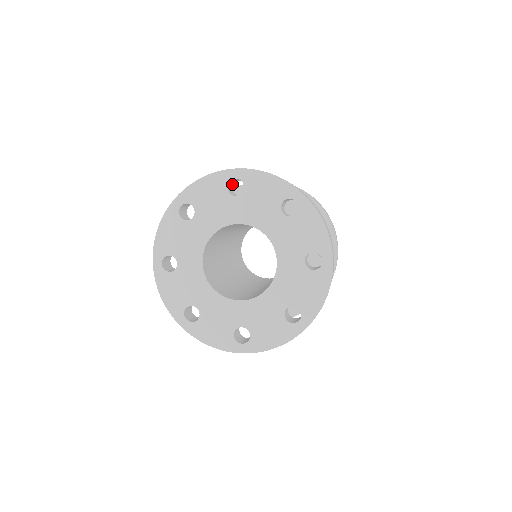
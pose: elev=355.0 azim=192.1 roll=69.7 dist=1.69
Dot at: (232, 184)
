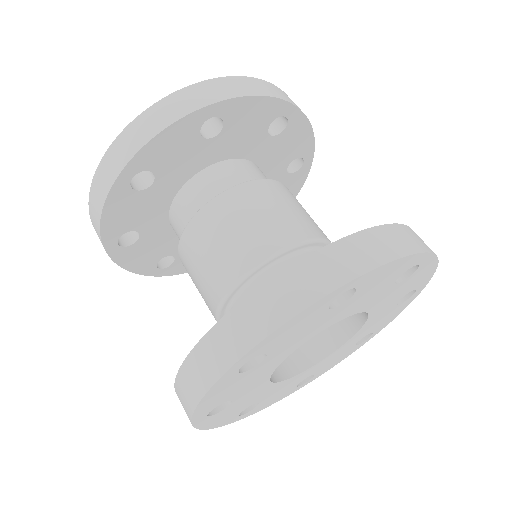
Dot at: occluded
